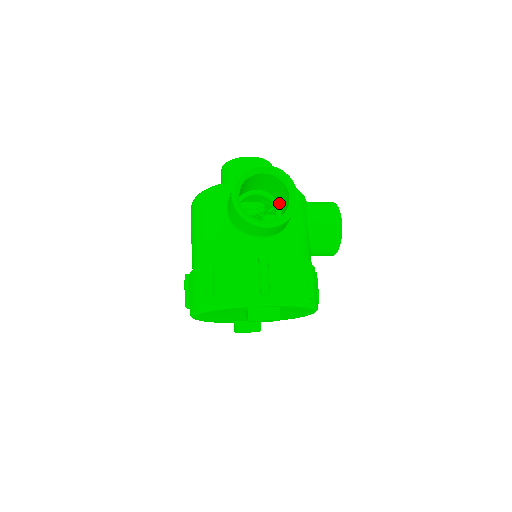
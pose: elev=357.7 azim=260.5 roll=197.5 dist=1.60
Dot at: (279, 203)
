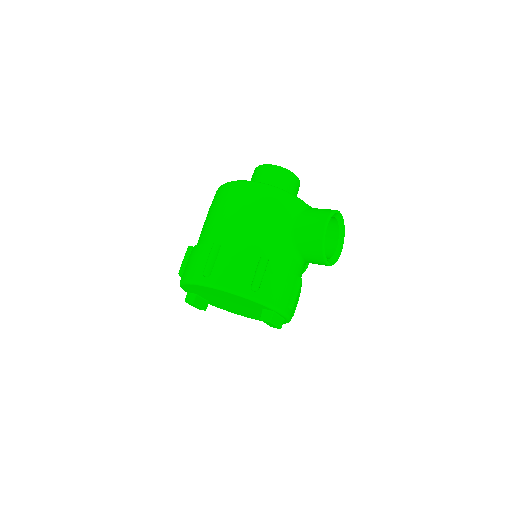
Dot at: occluded
